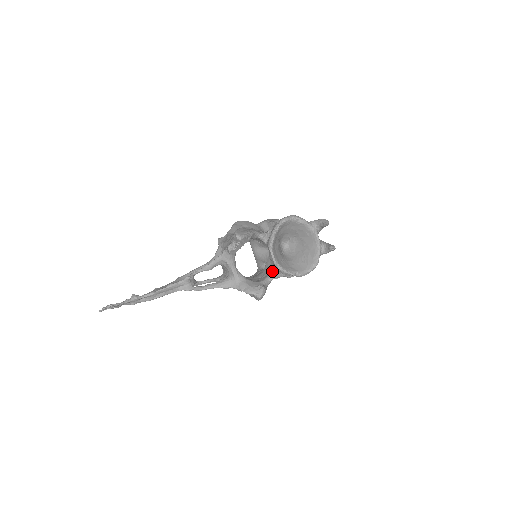
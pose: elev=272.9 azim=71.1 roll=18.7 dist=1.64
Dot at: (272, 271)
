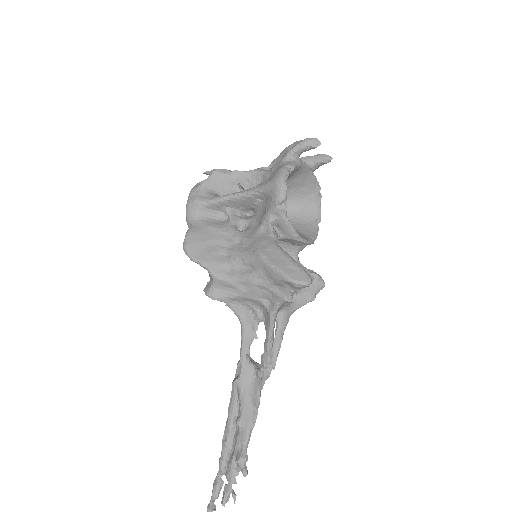
Dot at: (292, 249)
